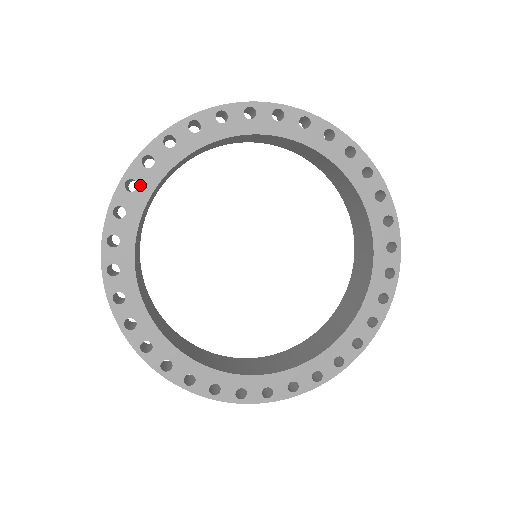
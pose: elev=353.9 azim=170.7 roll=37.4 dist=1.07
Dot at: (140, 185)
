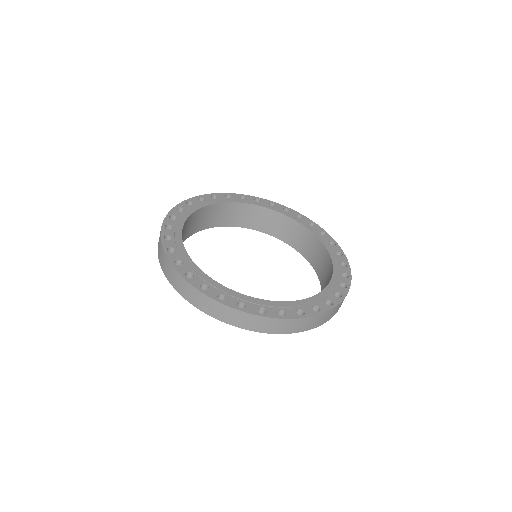
Dot at: (218, 199)
